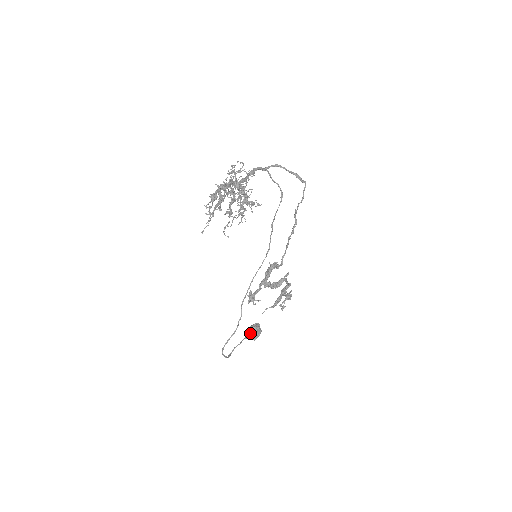
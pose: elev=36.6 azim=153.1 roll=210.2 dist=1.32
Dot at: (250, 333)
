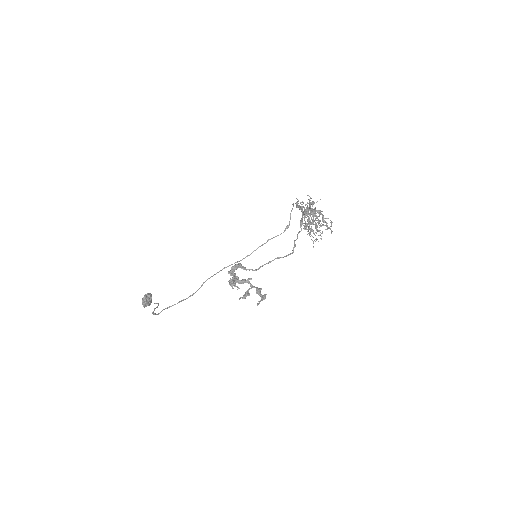
Dot at: (143, 299)
